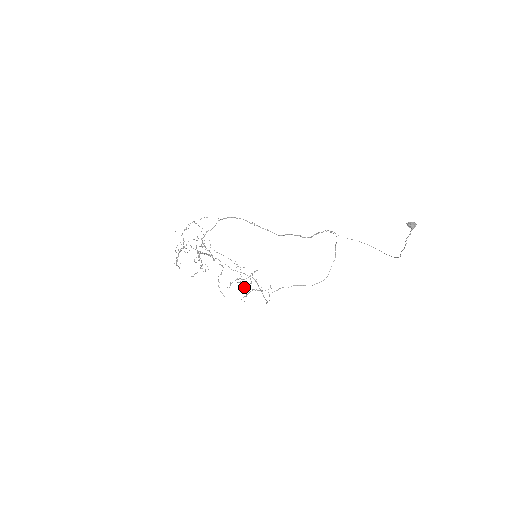
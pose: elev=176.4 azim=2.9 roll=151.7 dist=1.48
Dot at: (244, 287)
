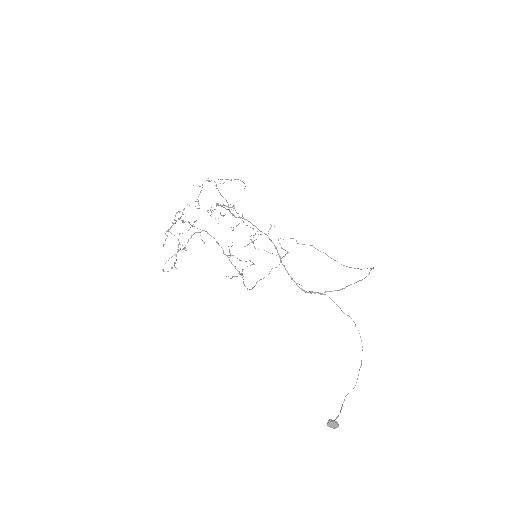
Dot at: occluded
